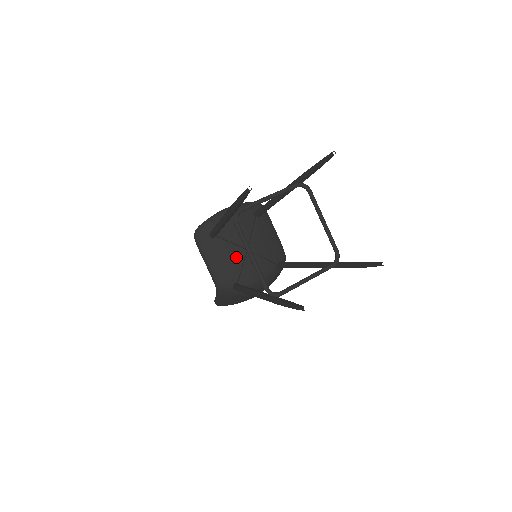
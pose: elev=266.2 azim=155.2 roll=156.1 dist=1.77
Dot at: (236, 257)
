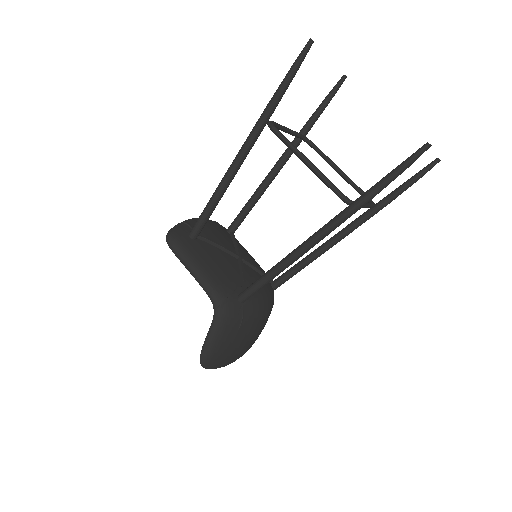
Dot at: (229, 263)
